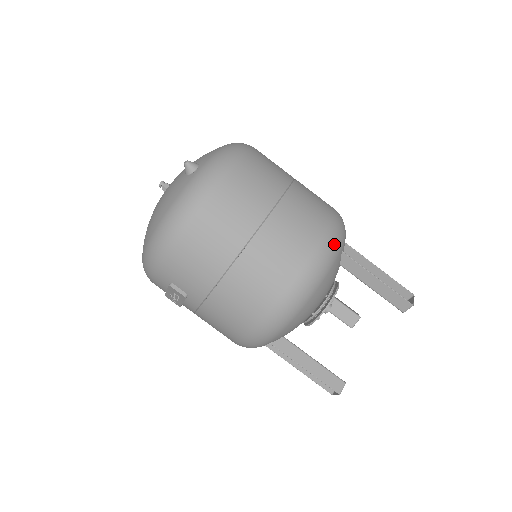
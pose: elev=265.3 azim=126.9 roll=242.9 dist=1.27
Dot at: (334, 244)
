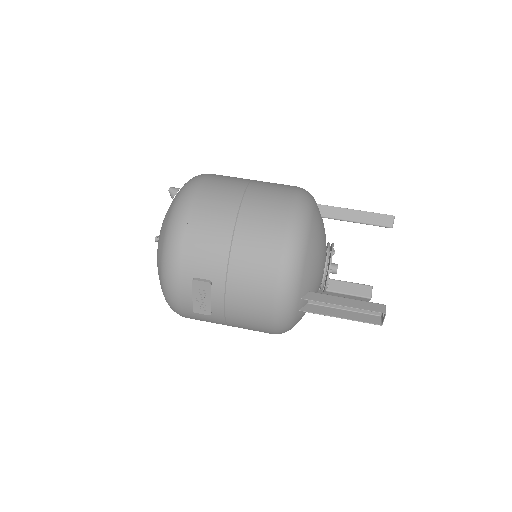
Dot at: (306, 194)
